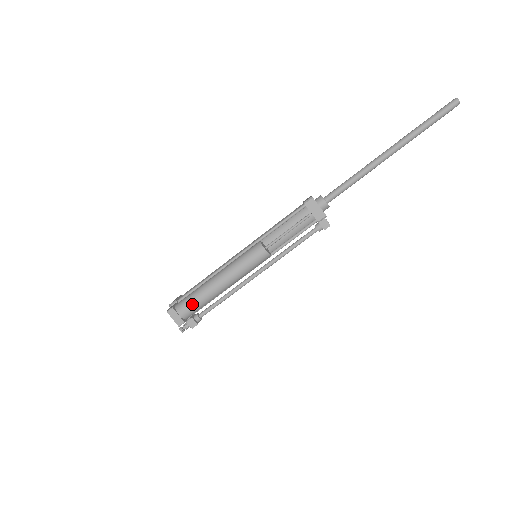
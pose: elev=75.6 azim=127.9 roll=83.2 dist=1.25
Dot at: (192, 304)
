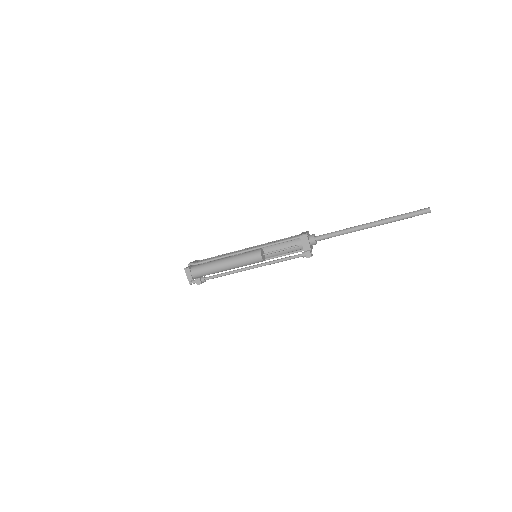
Dot at: (202, 271)
